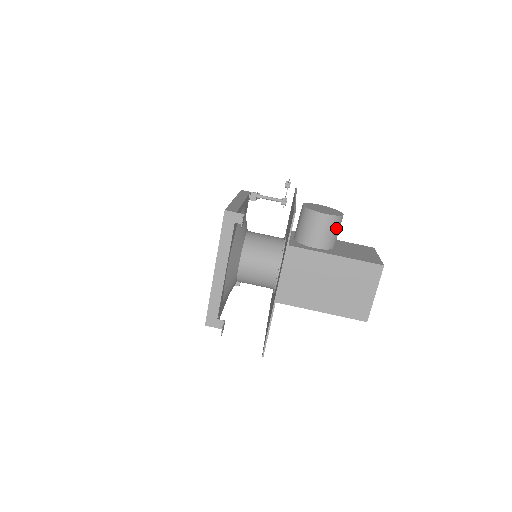
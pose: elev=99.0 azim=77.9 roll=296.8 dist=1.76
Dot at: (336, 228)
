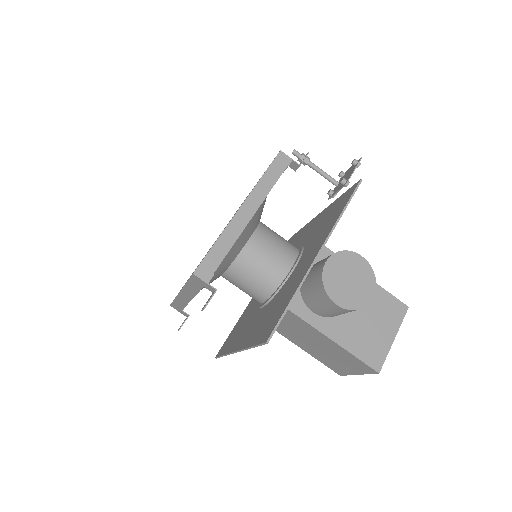
Dot at: occluded
